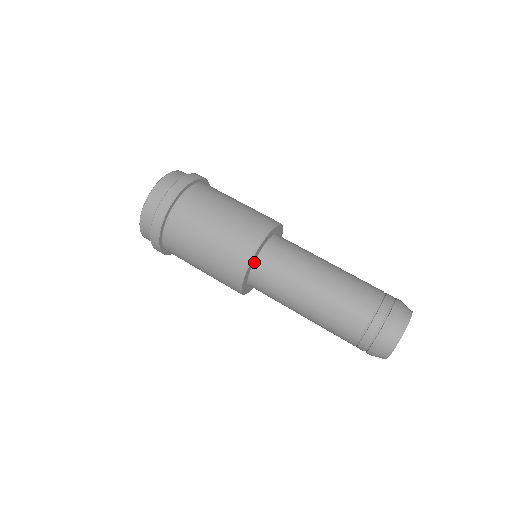
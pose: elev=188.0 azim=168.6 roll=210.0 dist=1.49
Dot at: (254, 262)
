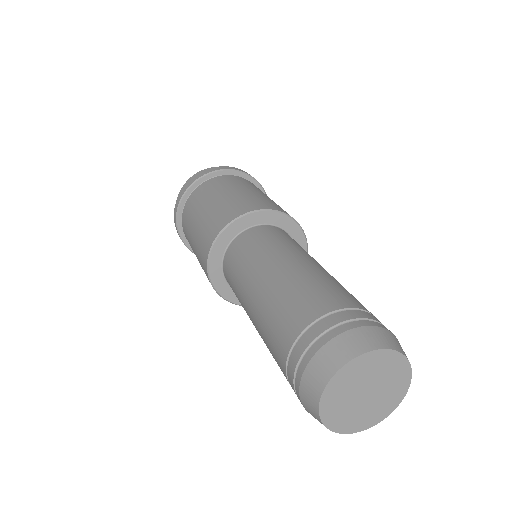
Dot at: (226, 279)
